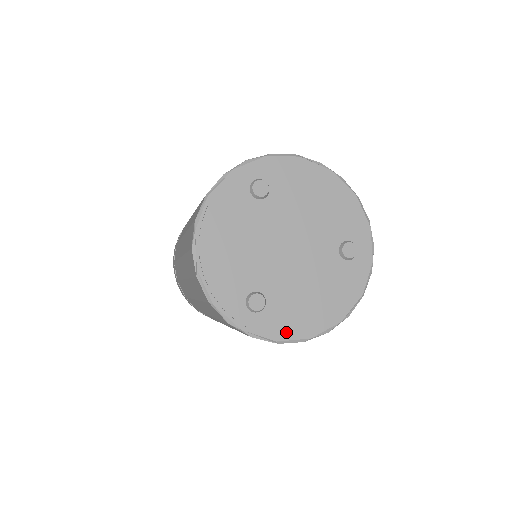
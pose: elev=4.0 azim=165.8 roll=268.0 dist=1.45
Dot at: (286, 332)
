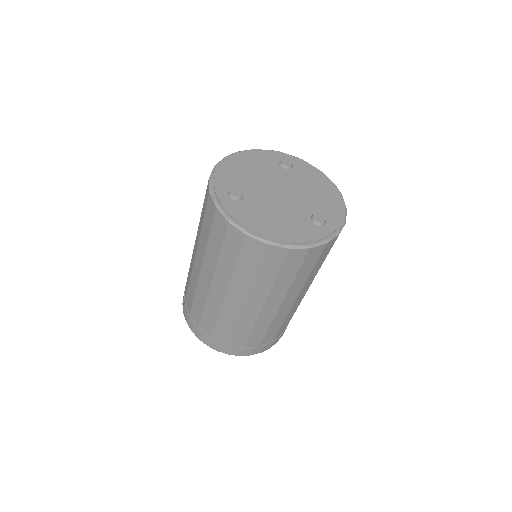
Dot at: (240, 219)
